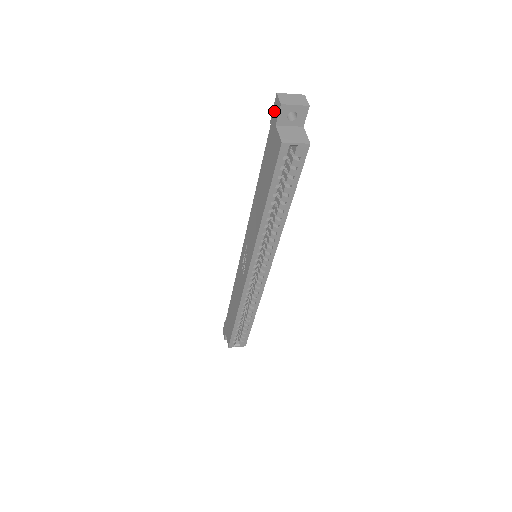
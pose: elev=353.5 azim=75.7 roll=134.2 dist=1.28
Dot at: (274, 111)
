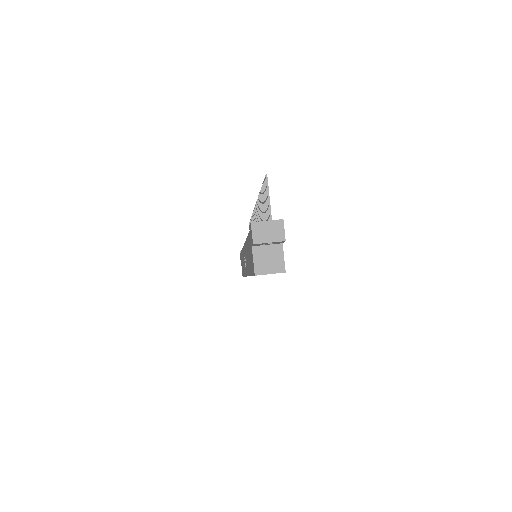
Dot at: (250, 231)
